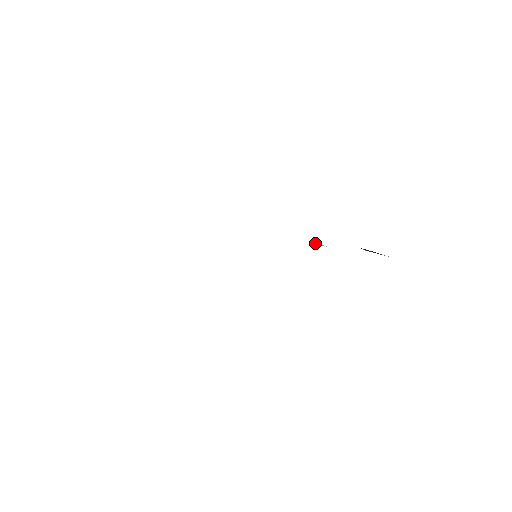
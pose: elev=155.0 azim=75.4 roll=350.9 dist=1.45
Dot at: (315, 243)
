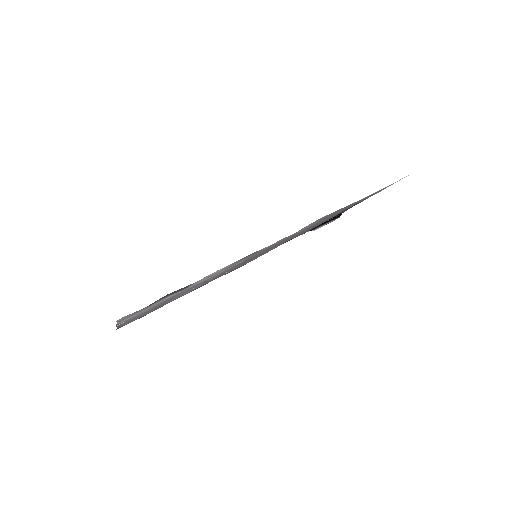
Dot at: occluded
